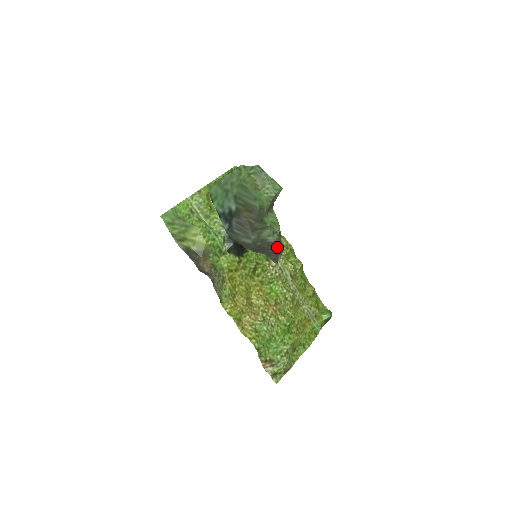
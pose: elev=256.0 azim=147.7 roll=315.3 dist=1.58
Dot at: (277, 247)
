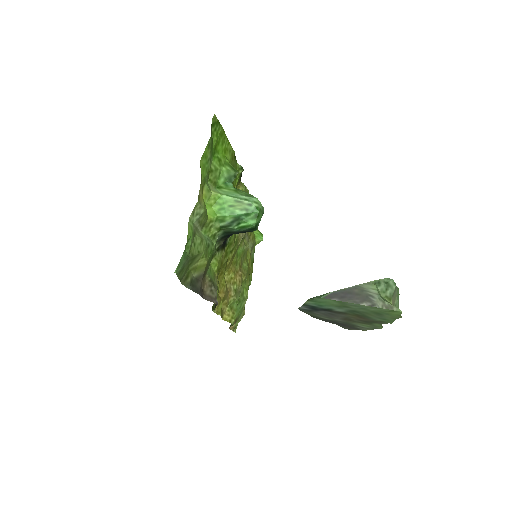
Dot at: (363, 329)
